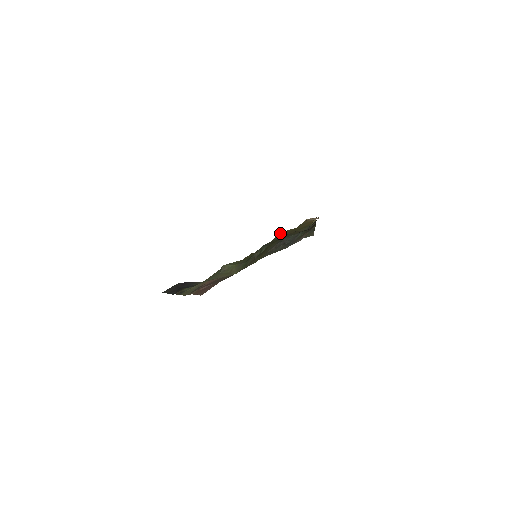
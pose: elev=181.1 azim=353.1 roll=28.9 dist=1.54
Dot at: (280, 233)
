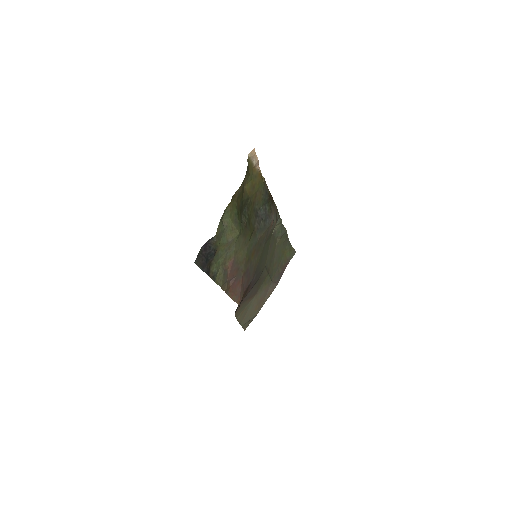
Dot at: (244, 188)
